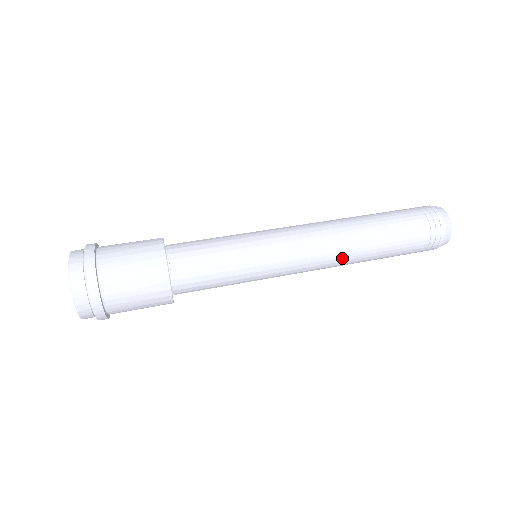
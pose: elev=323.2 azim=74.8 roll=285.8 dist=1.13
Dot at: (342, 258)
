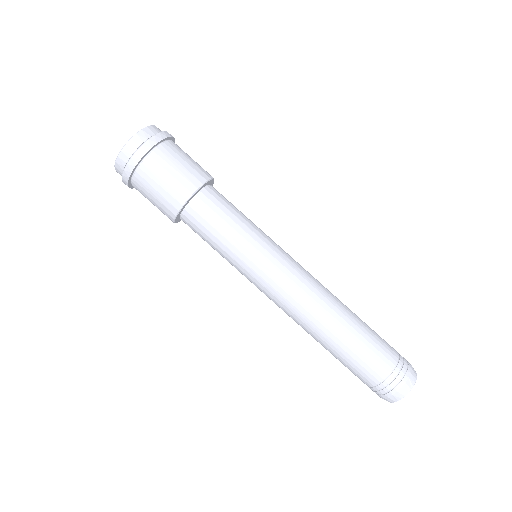
Dot at: occluded
